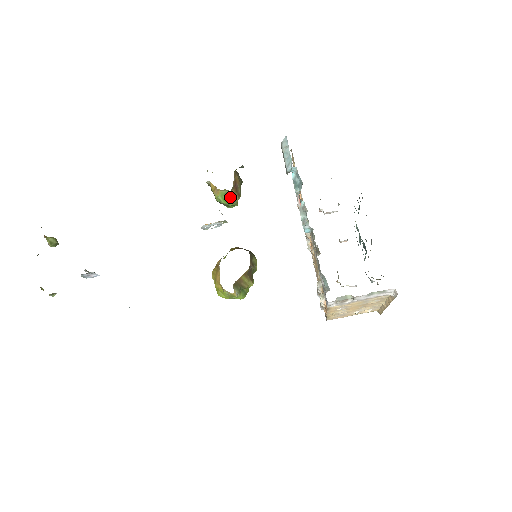
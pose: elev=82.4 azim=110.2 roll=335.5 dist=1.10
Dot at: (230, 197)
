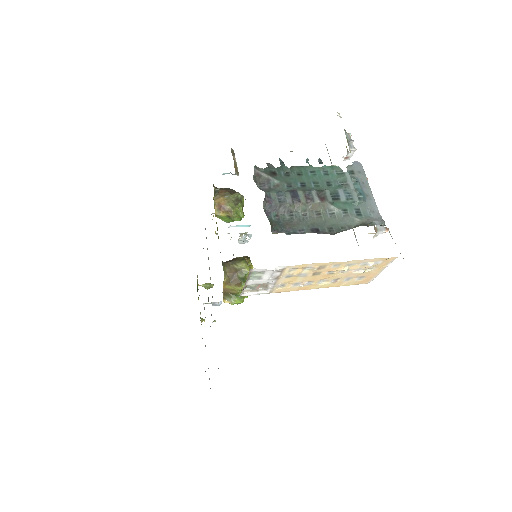
Dot at: (226, 217)
